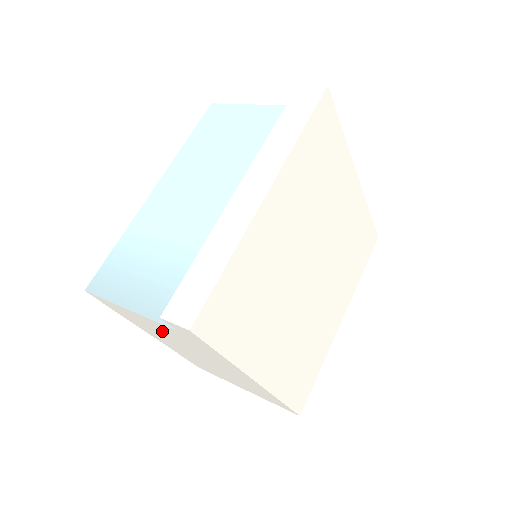
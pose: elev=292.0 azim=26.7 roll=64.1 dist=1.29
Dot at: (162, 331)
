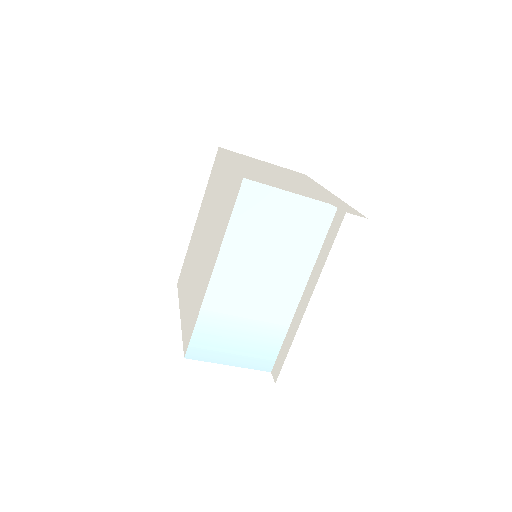
Dot at: occluded
